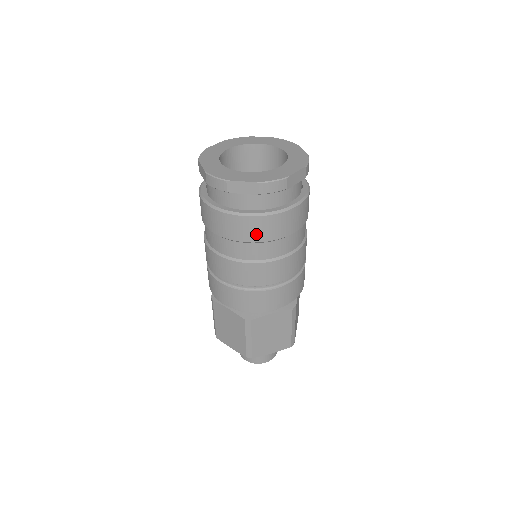
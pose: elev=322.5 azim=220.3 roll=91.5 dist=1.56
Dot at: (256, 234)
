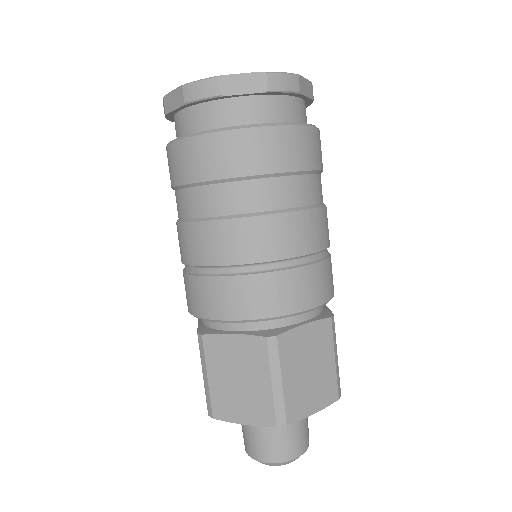
Dot at: (187, 169)
